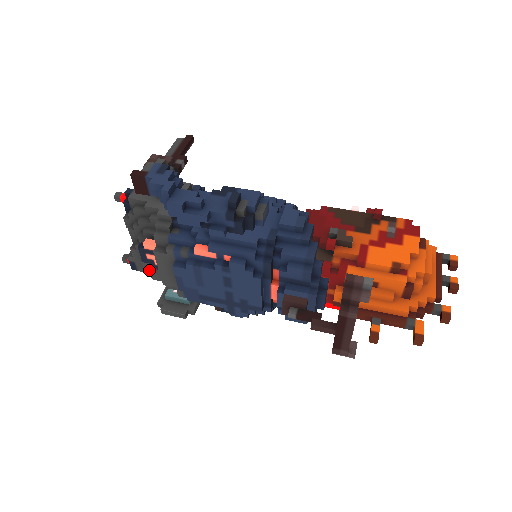
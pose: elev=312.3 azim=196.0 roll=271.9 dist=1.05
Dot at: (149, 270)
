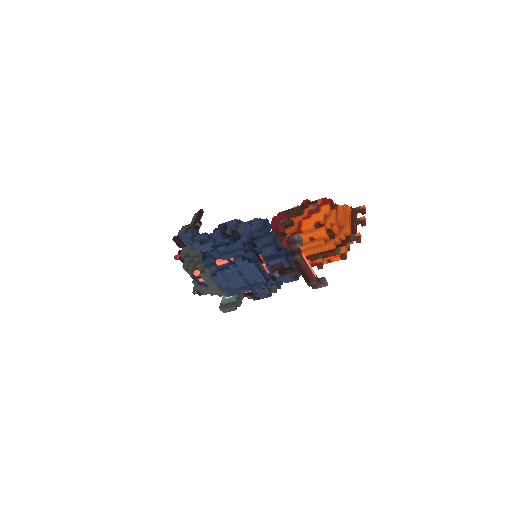
Dot at: (206, 290)
